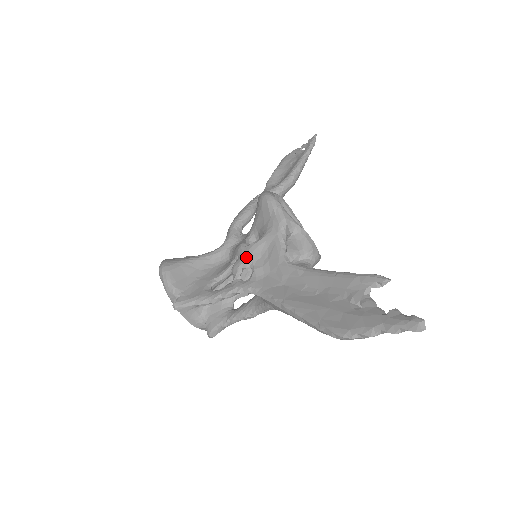
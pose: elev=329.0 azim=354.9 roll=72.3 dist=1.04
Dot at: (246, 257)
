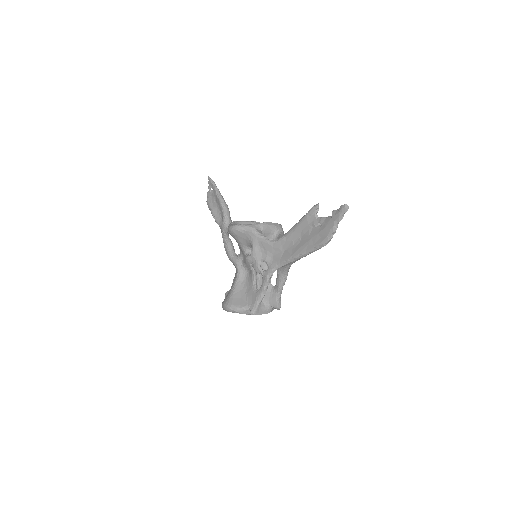
Dot at: (256, 260)
